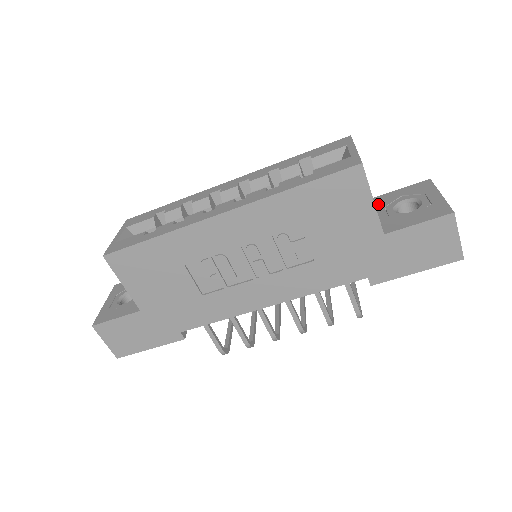
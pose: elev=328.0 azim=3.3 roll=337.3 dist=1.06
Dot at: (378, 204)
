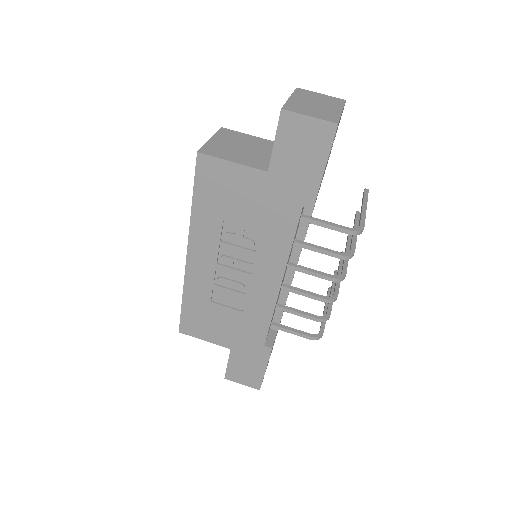
Dot at: occluded
